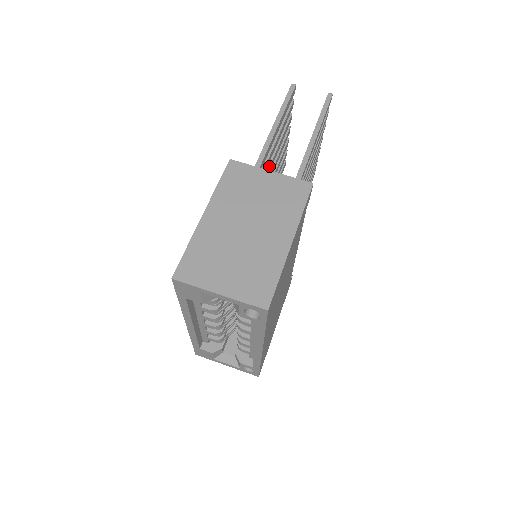
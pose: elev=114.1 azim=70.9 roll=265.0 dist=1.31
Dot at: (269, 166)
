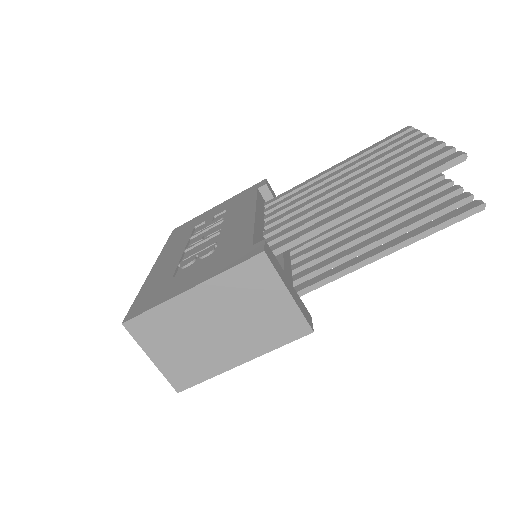
Dot at: occluded
